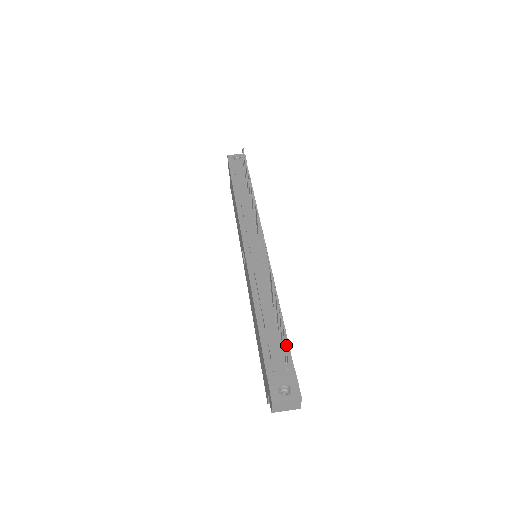
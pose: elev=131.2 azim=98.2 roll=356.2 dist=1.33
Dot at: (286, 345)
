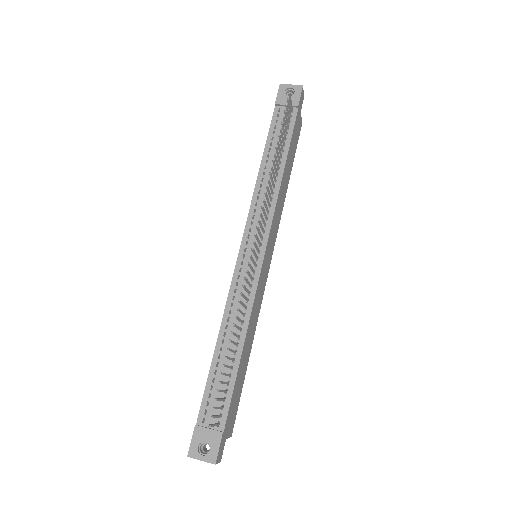
Dot at: (211, 416)
